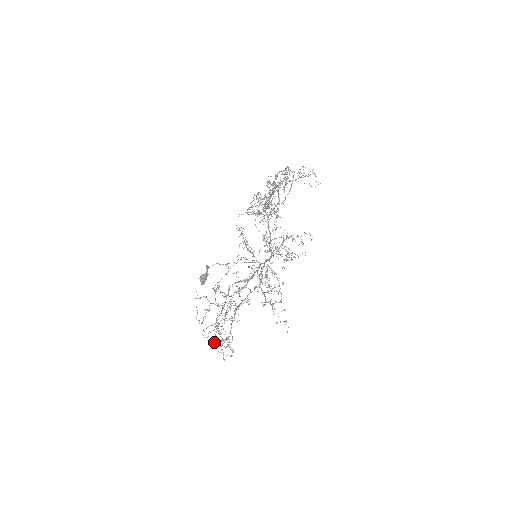
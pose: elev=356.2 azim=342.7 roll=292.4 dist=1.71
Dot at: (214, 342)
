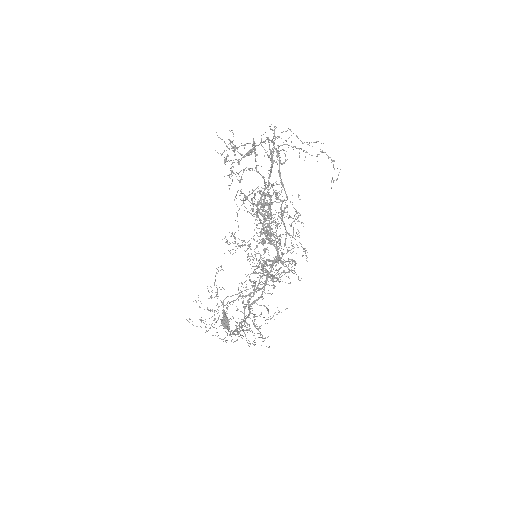
Dot at: (227, 334)
